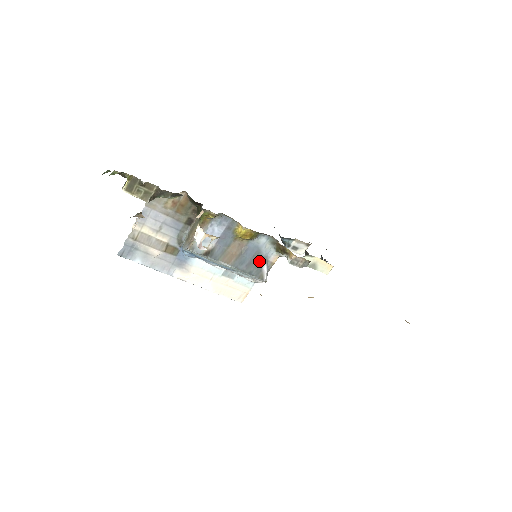
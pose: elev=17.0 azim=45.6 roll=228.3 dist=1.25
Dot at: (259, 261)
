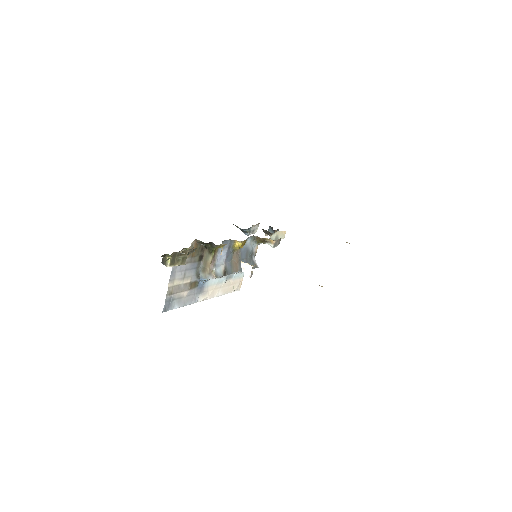
Dot at: (250, 257)
